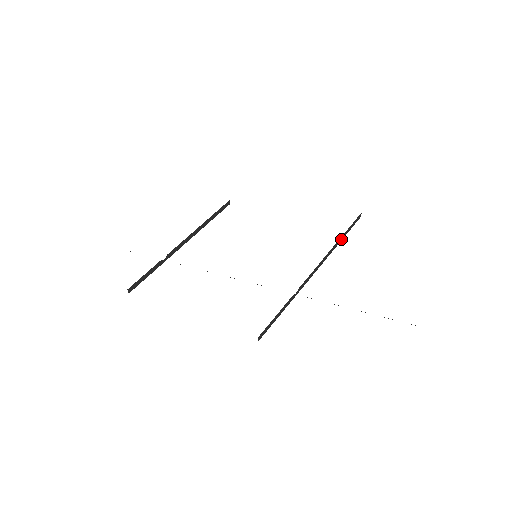
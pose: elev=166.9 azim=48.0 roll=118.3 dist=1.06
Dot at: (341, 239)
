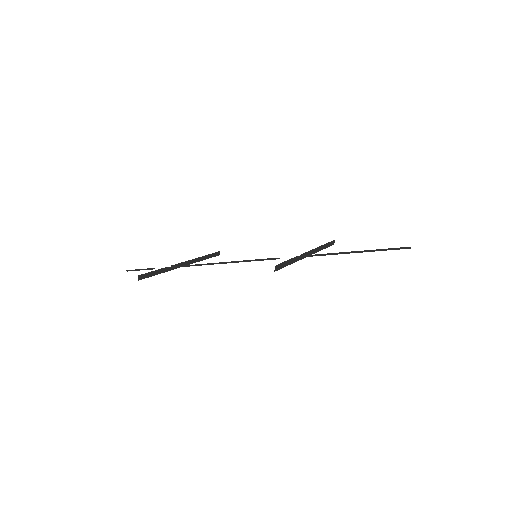
Dot at: (323, 248)
